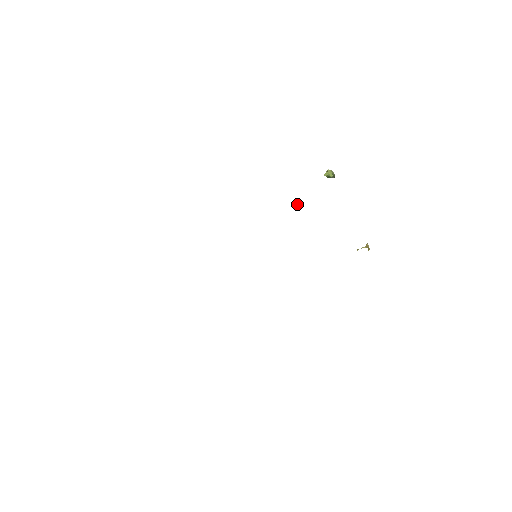
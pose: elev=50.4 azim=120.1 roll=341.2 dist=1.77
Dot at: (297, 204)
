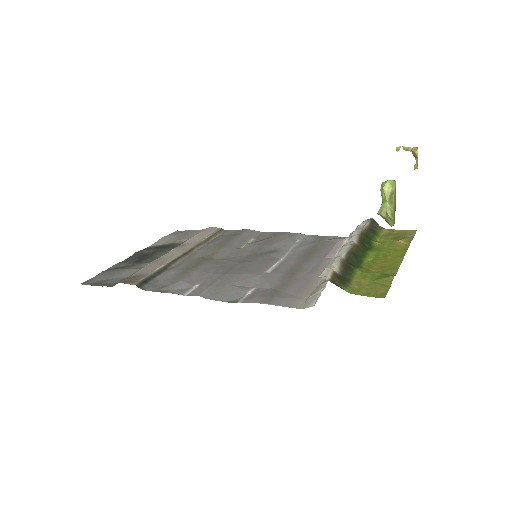
Dot at: occluded
